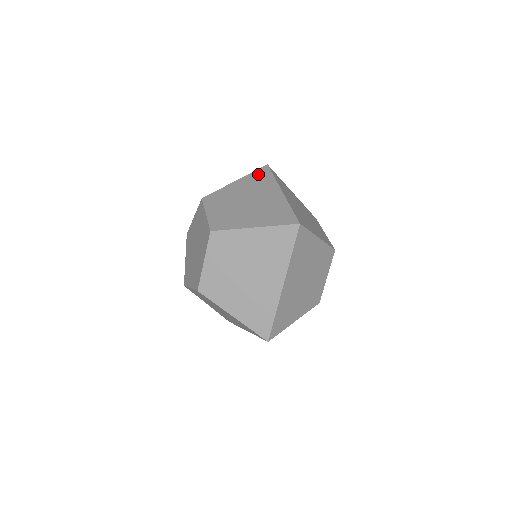
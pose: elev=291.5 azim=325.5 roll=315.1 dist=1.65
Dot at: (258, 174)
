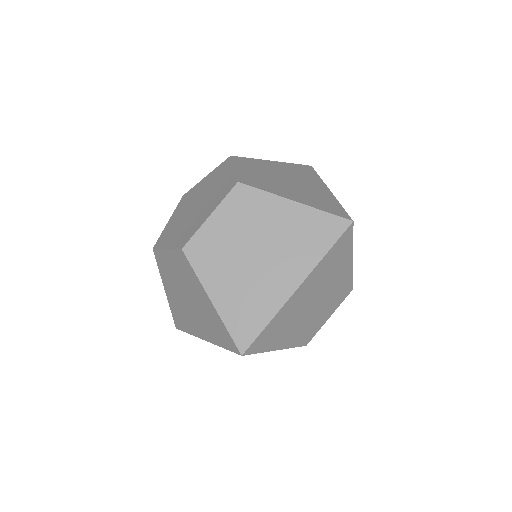
Dot at: (301, 167)
